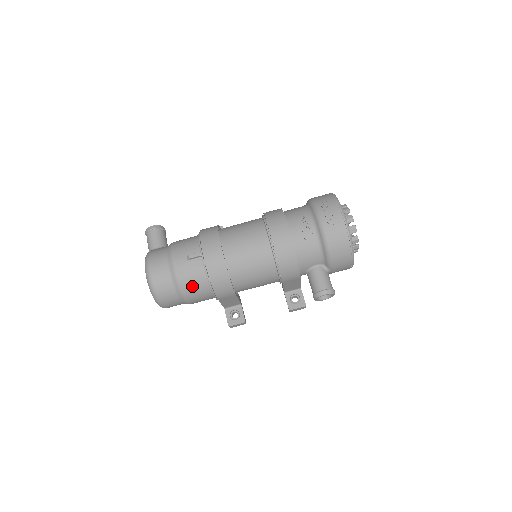
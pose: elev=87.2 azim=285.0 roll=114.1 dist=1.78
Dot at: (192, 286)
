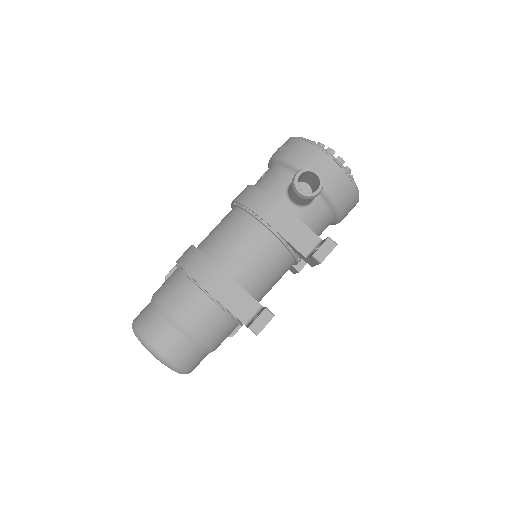
Dot at: (170, 292)
